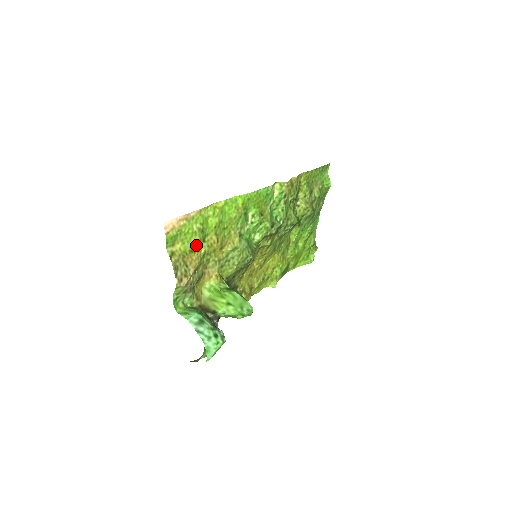
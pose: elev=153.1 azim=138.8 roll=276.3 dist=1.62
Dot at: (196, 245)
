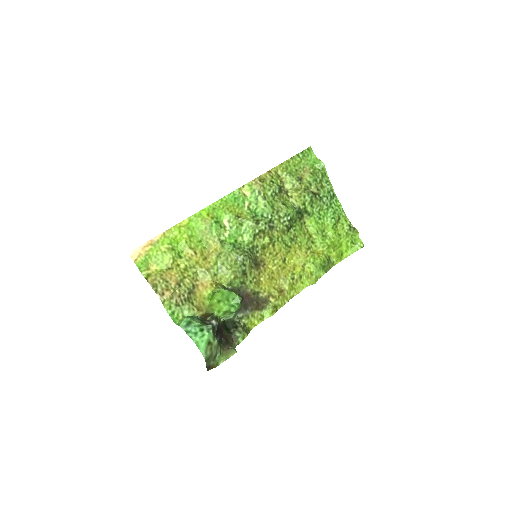
Dot at: (171, 262)
